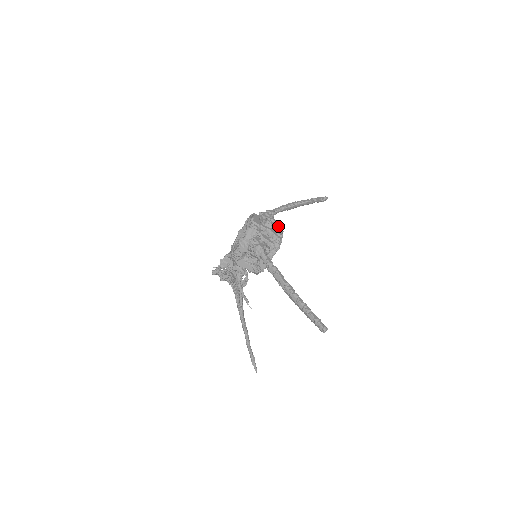
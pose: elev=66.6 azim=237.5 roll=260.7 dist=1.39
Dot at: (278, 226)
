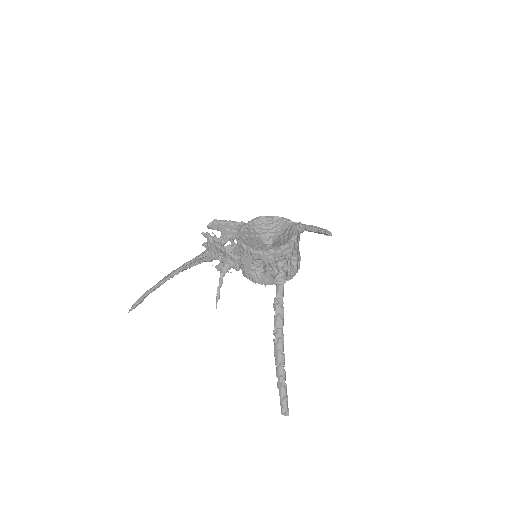
Dot at: occluded
